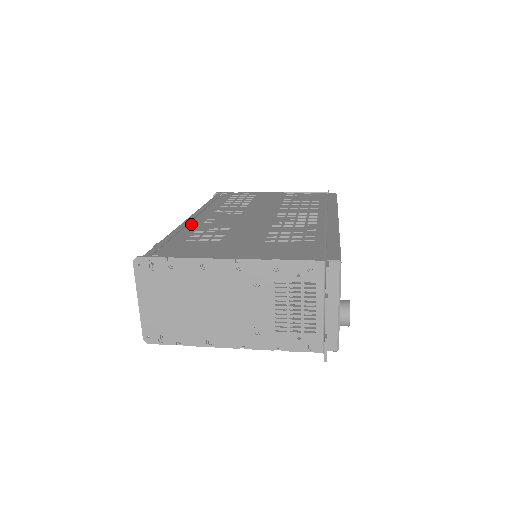
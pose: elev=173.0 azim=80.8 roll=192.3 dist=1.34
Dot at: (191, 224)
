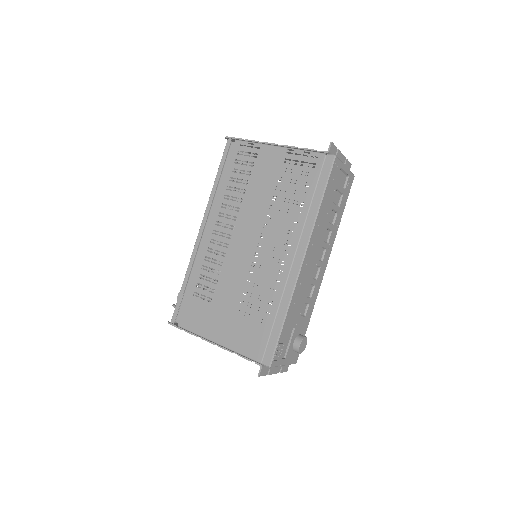
Dot at: (199, 254)
